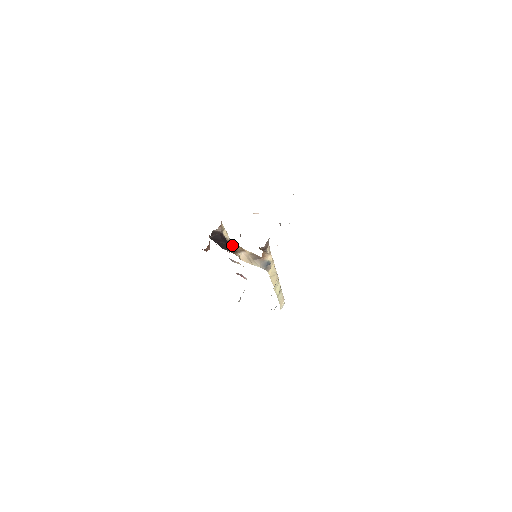
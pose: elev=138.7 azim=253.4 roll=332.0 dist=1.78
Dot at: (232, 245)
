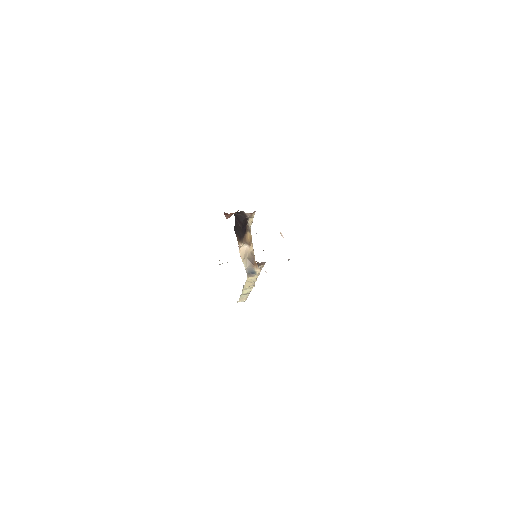
Dot at: (247, 232)
